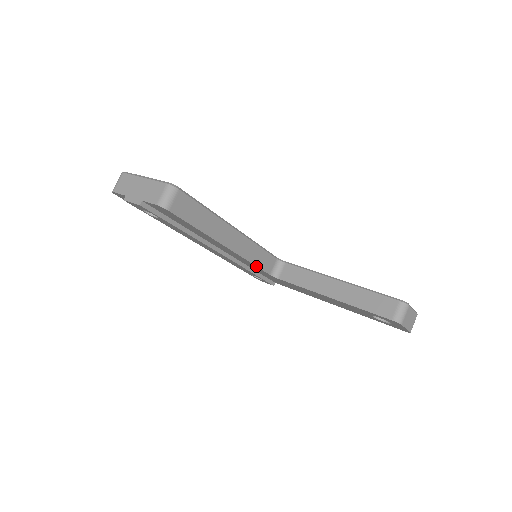
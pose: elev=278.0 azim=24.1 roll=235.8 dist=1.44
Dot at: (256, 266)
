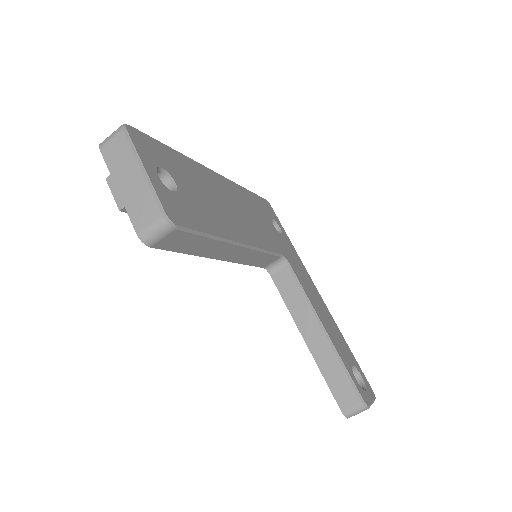
Dot at: (250, 265)
